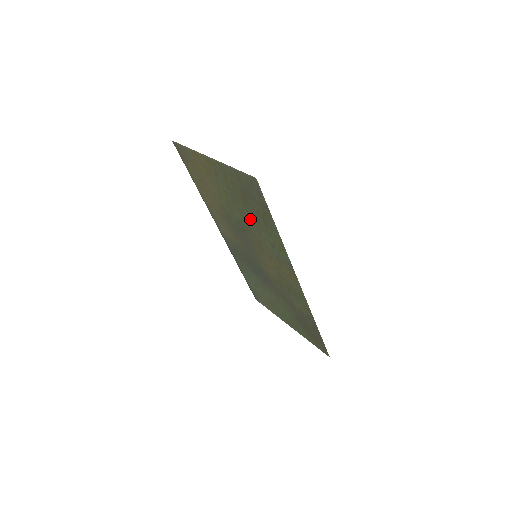
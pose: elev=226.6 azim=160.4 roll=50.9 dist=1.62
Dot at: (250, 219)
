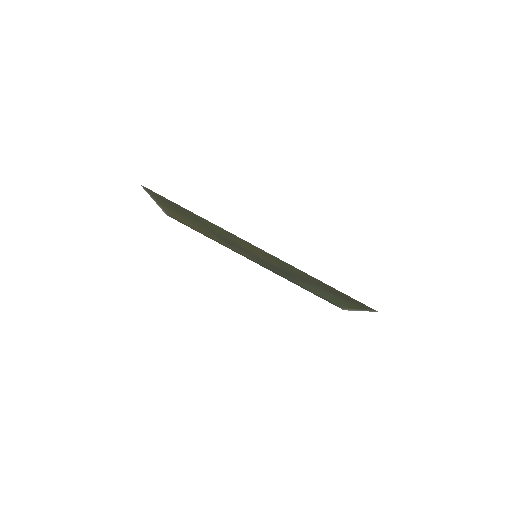
Dot at: (202, 224)
